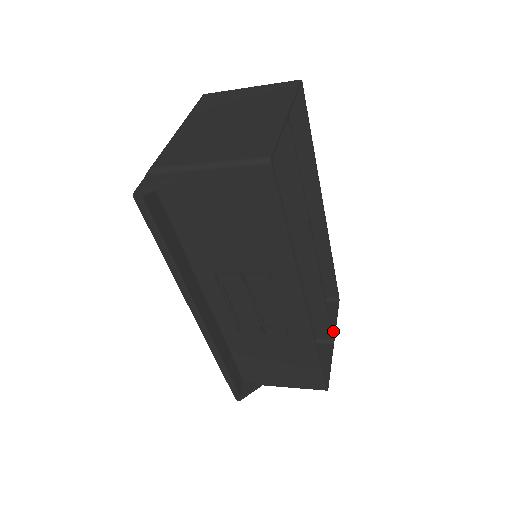
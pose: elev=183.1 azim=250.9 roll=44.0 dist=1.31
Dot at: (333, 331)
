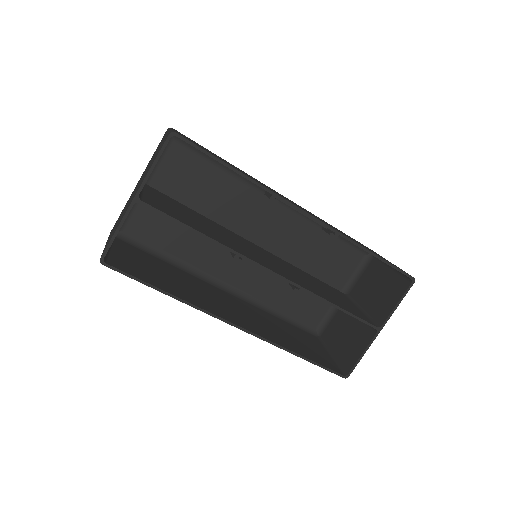
Dot at: (385, 318)
